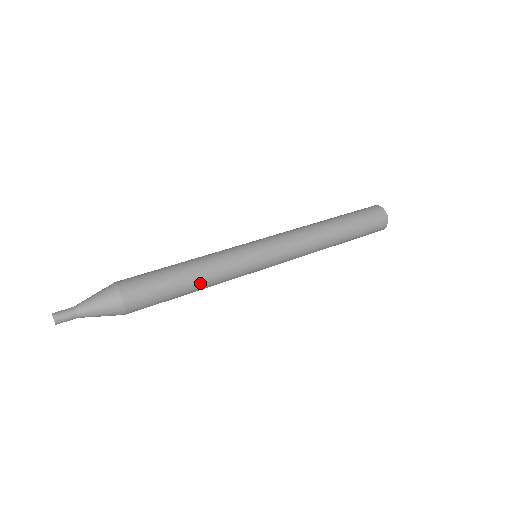
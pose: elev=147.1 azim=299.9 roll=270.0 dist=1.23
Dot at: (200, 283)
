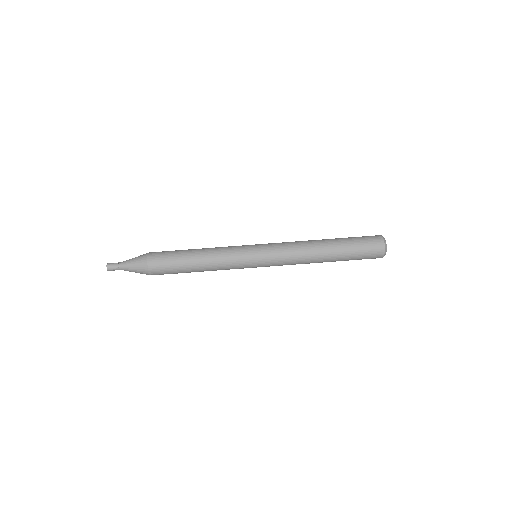
Dot at: occluded
